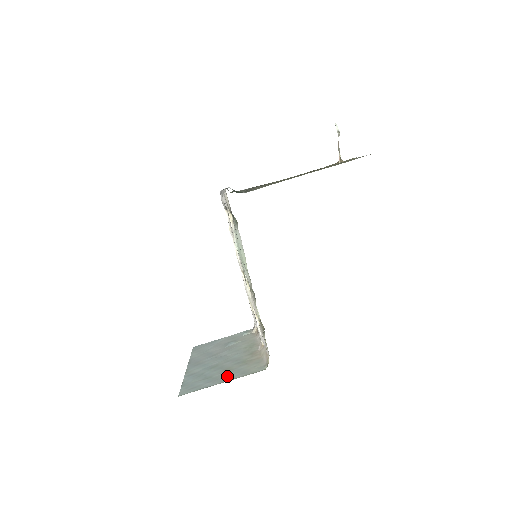
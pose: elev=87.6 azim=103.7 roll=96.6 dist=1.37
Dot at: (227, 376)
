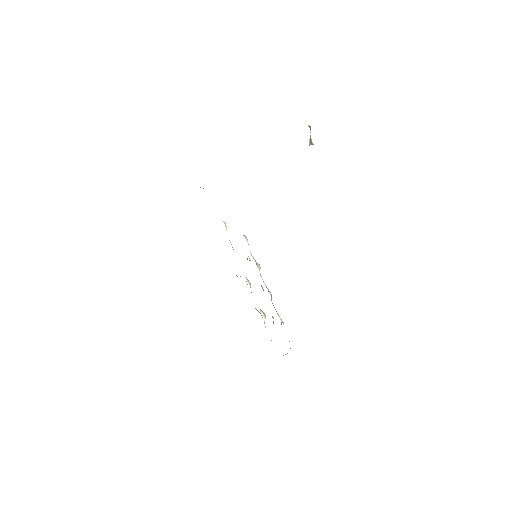
Dot at: occluded
